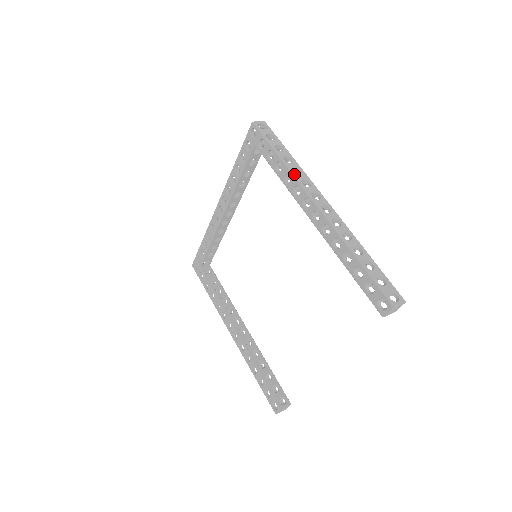
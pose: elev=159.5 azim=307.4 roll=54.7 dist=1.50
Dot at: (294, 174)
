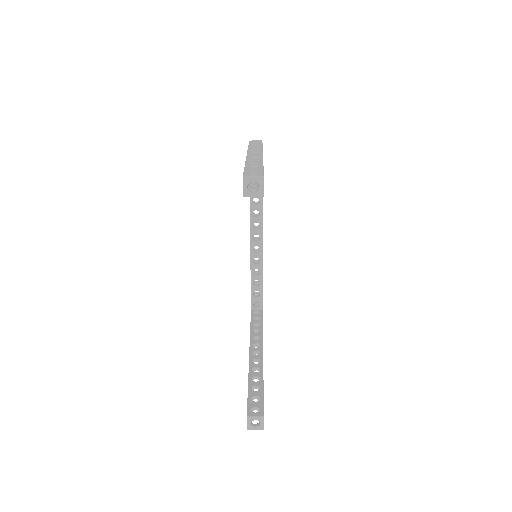
Dot at: (249, 149)
